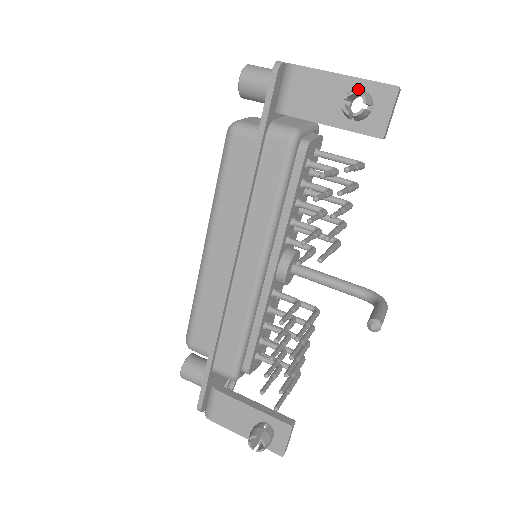
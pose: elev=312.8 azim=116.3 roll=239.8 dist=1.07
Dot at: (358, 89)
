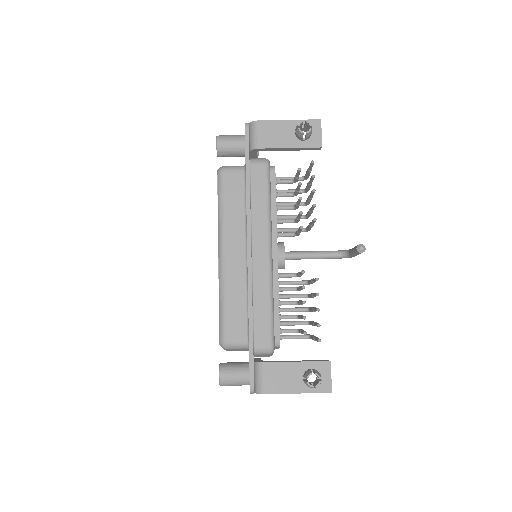
Dot at: occluded
